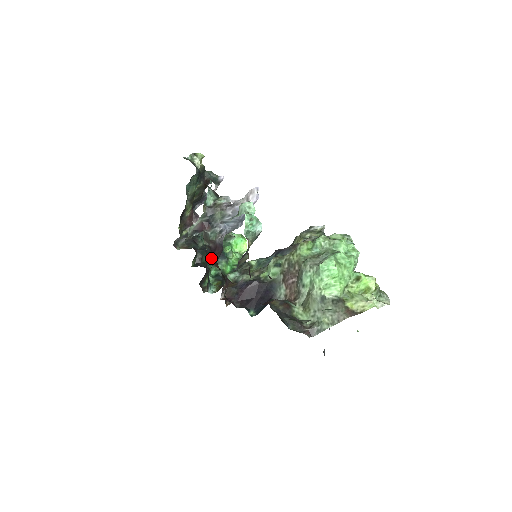
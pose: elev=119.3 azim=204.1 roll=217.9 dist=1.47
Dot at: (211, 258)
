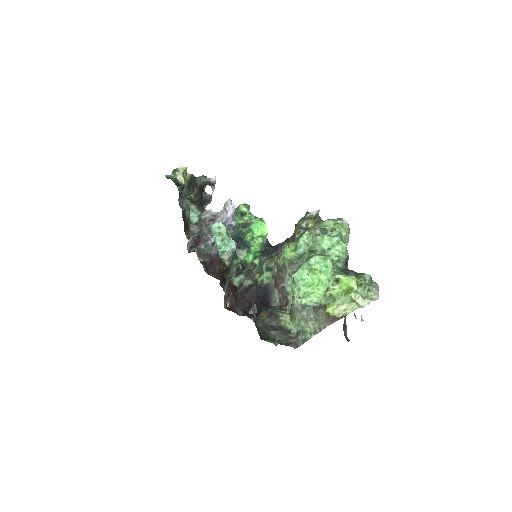
Dot at: (209, 271)
